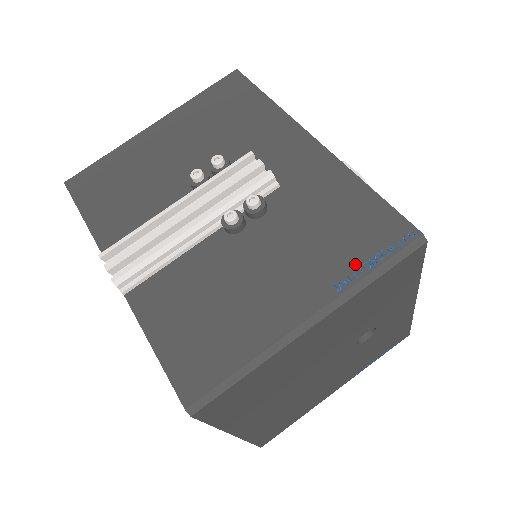
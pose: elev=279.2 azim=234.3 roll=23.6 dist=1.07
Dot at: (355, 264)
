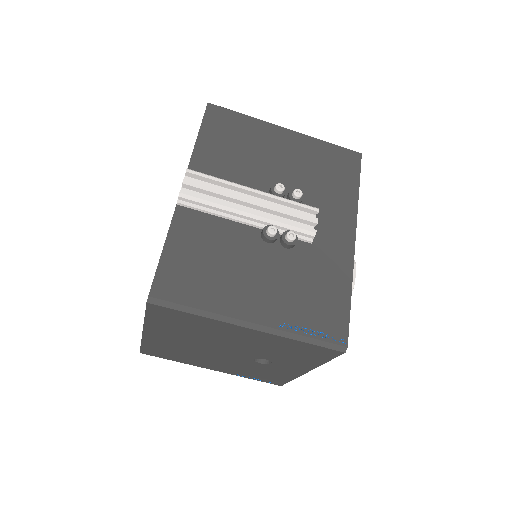
Dot at: (302, 324)
